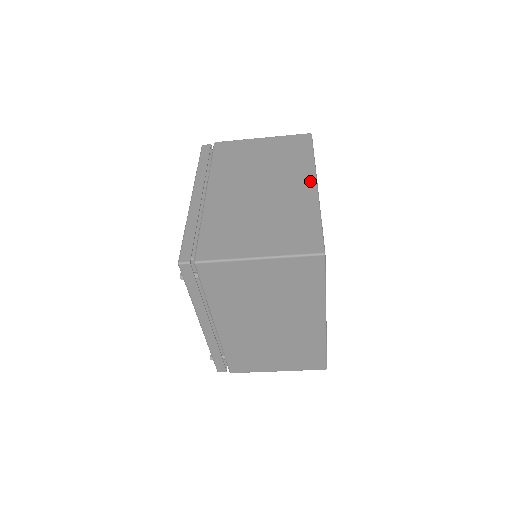
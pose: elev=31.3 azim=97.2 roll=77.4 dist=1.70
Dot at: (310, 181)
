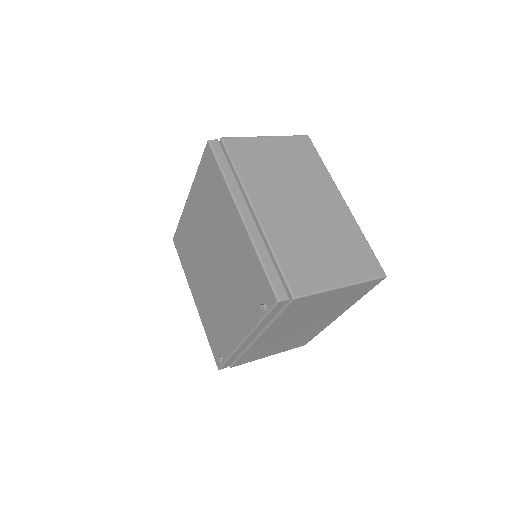
Dot at: (338, 196)
